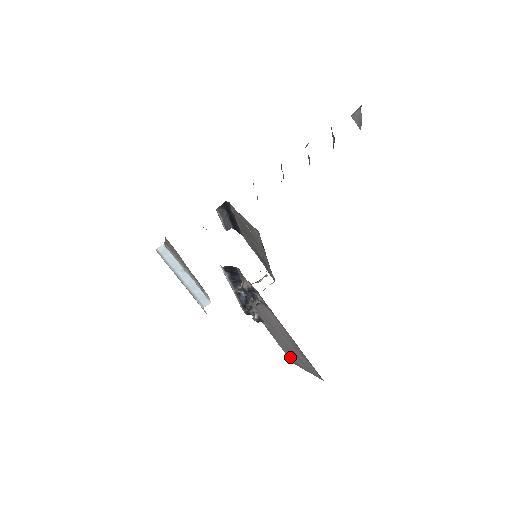
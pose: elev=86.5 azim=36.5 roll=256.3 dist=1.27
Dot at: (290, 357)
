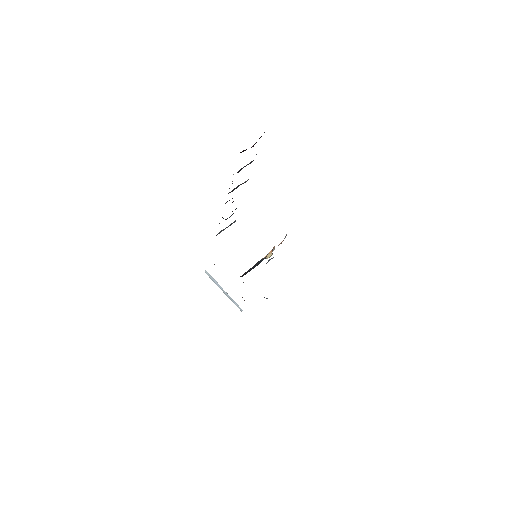
Dot at: occluded
